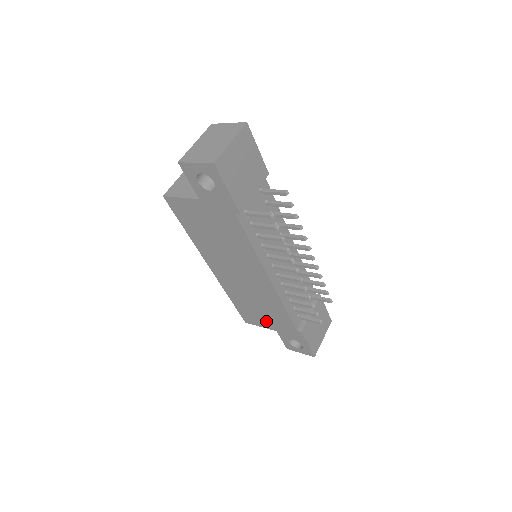
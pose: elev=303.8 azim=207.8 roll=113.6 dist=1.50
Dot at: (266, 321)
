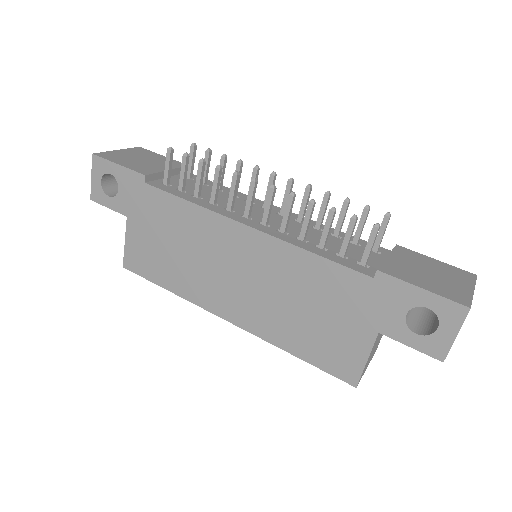
Dot at: (348, 330)
